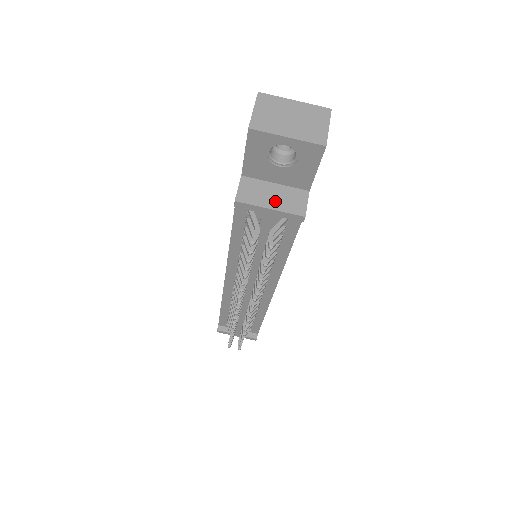
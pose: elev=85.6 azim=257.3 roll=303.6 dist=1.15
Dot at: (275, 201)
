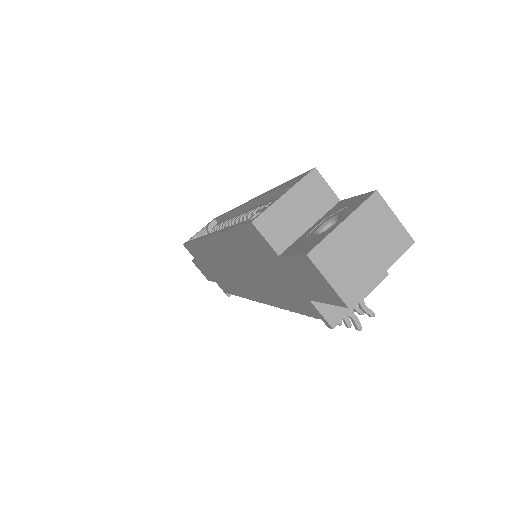
Dot at: occluded
